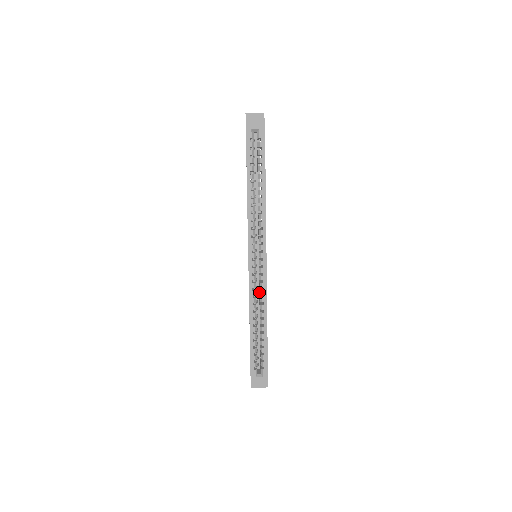
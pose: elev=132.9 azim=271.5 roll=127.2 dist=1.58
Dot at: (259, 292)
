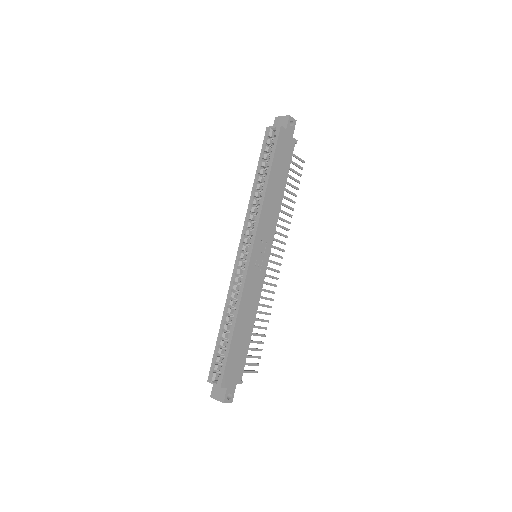
Dot at: occluded
